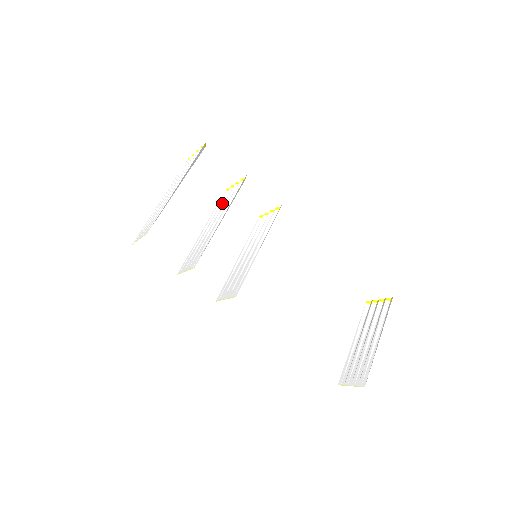
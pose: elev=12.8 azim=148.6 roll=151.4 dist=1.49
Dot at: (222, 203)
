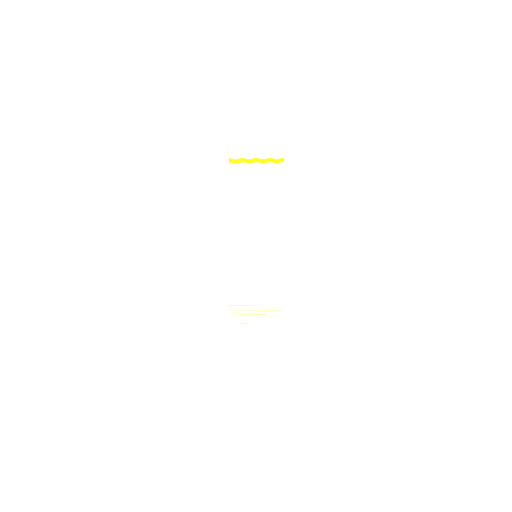
Dot at: occluded
